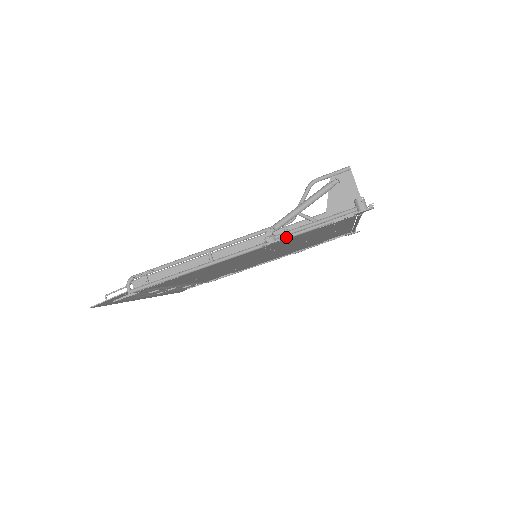
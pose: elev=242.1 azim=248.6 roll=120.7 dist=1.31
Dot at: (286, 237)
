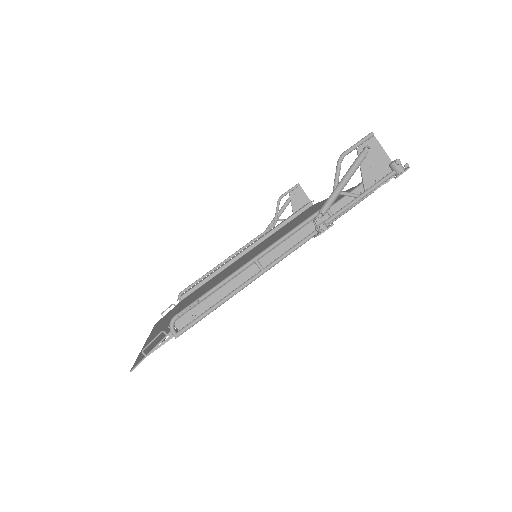
Dot at: (333, 220)
